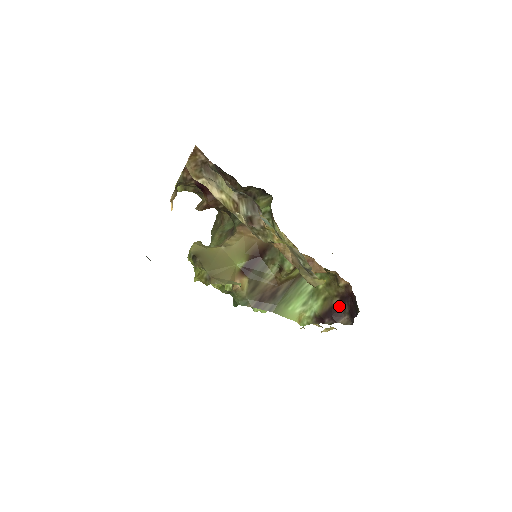
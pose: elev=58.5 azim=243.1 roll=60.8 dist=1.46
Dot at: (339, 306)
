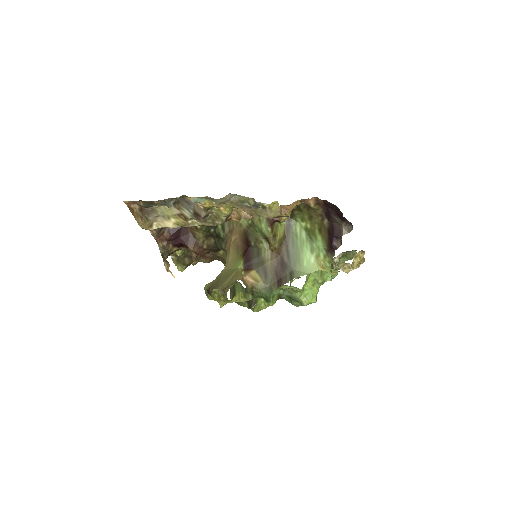
Dot at: (331, 224)
